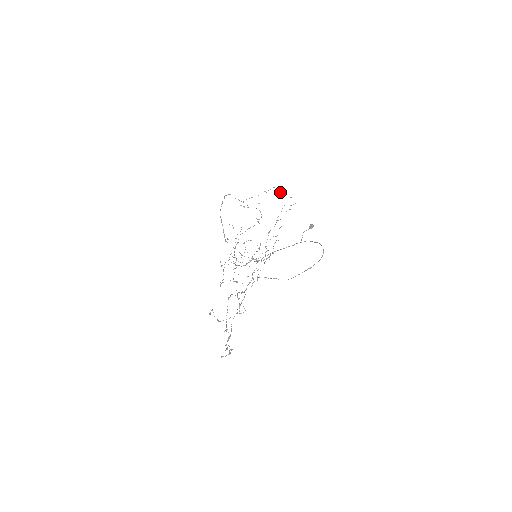
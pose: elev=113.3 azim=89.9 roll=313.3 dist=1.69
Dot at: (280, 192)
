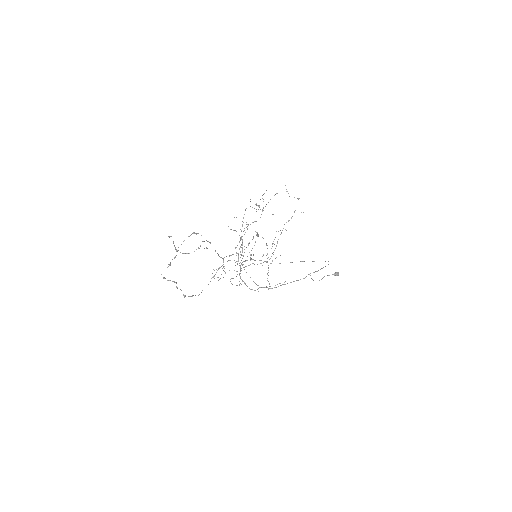
Dot at: occluded
